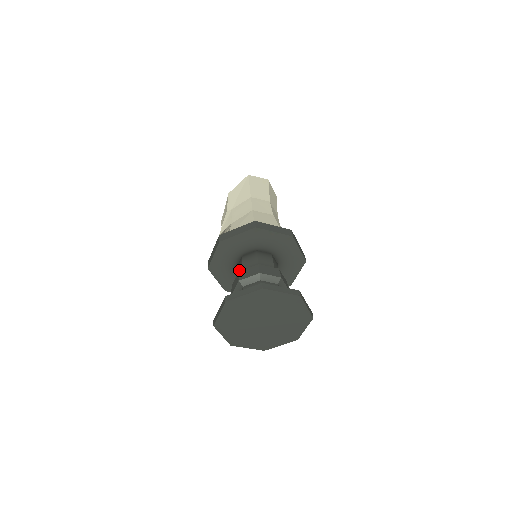
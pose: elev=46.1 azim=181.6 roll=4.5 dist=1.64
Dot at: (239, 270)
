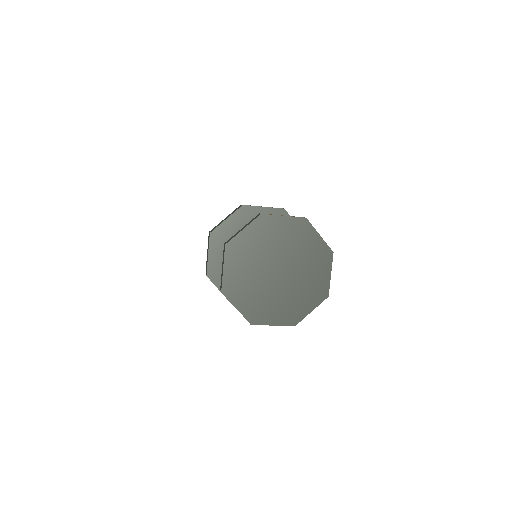
Dot at: occluded
